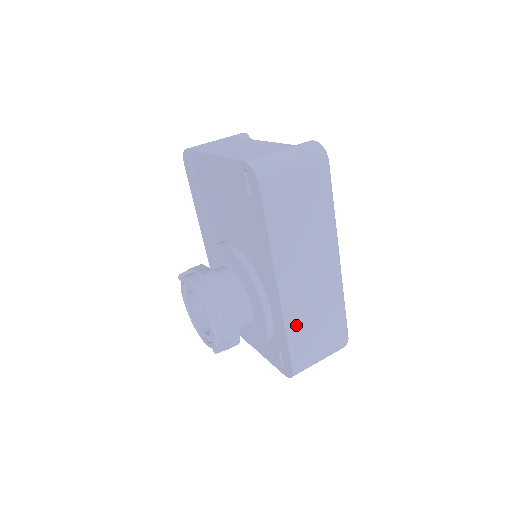
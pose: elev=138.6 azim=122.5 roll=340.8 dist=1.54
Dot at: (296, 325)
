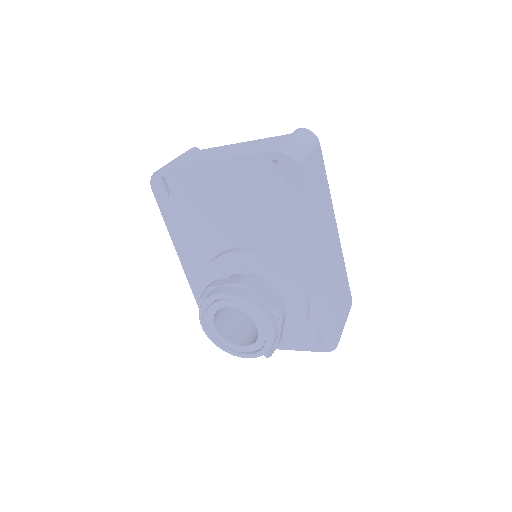
Dot at: (332, 296)
